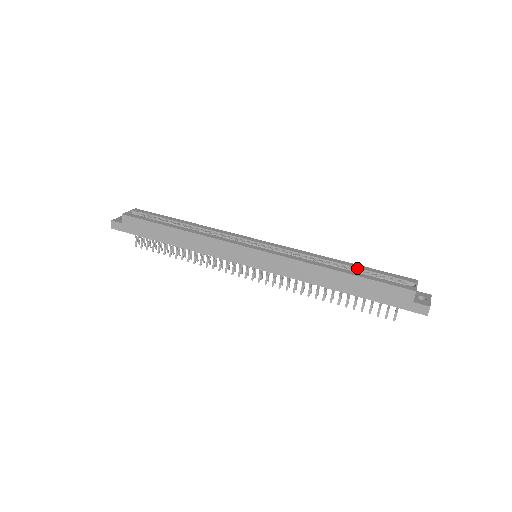
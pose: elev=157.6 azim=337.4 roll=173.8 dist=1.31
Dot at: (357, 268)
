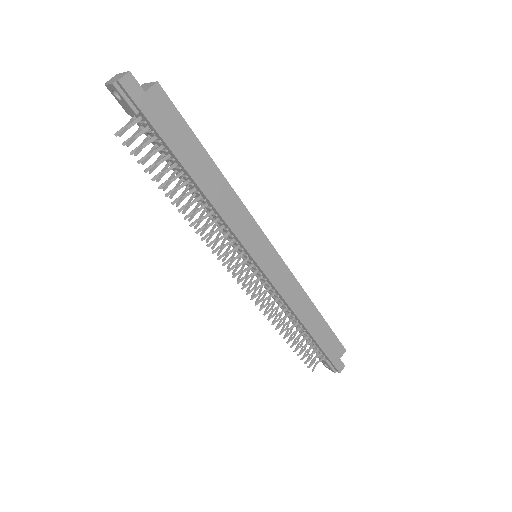
Dot at: occluded
